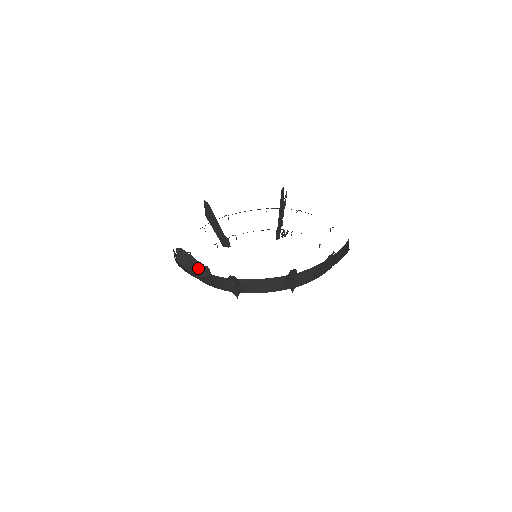
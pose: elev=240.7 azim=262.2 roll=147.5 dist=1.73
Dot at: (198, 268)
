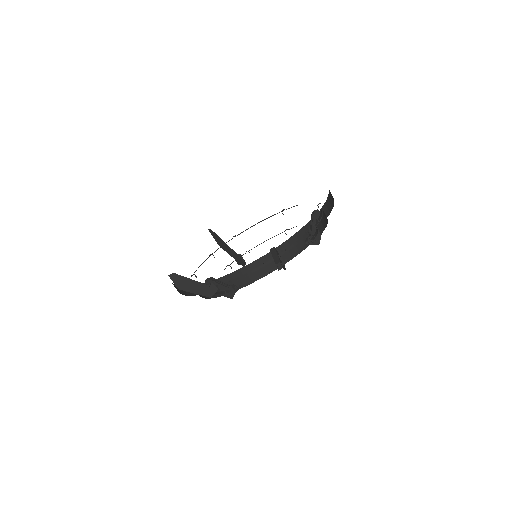
Dot at: occluded
